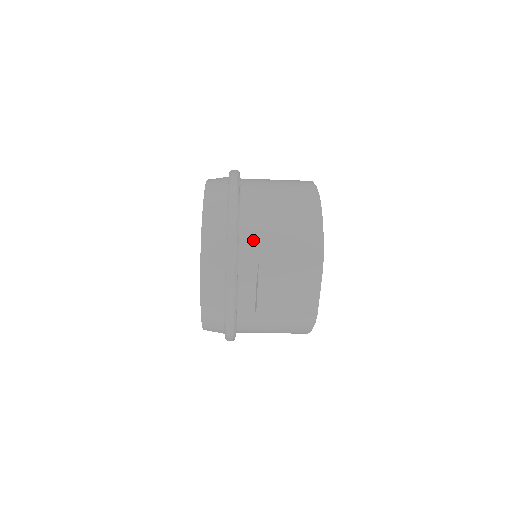
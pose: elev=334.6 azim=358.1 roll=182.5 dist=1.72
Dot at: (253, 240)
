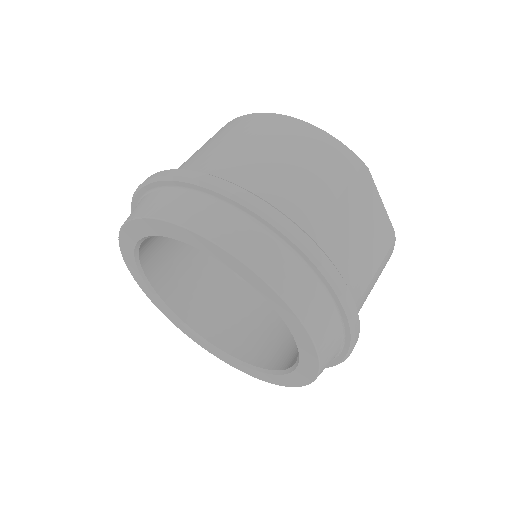
Dot at: (293, 205)
